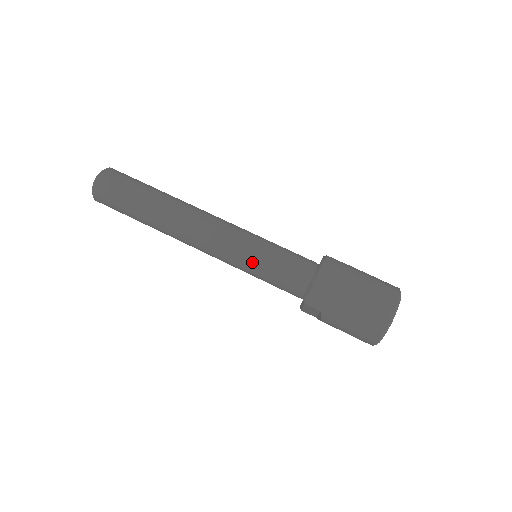
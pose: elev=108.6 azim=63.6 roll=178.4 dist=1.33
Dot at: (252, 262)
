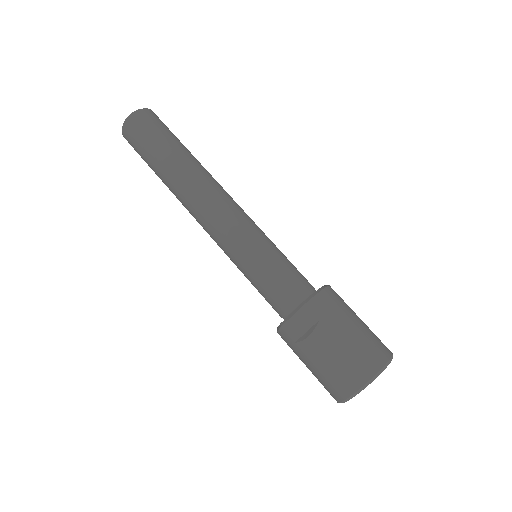
Dot at: (262, 247)
